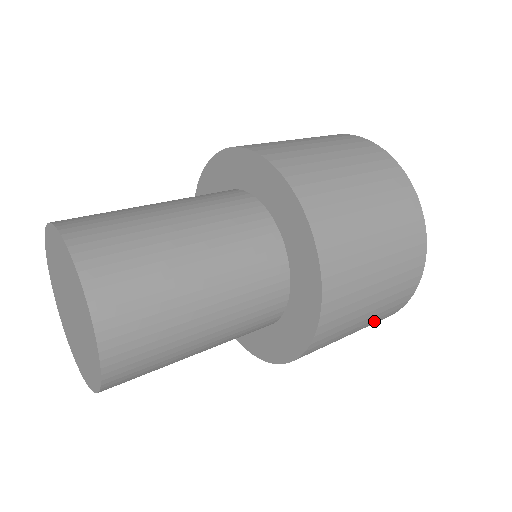
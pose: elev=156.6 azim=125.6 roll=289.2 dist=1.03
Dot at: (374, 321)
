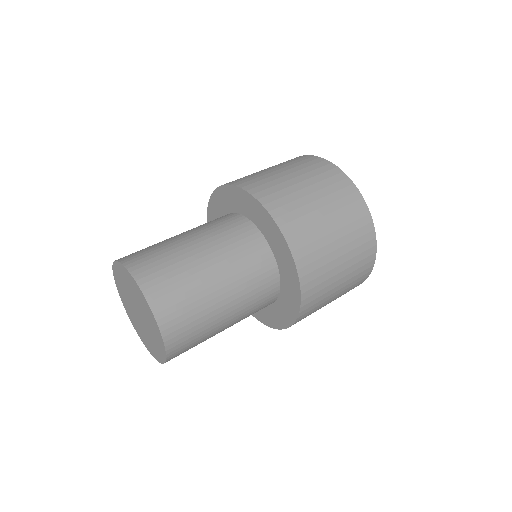
Dot at: (344, 293)
